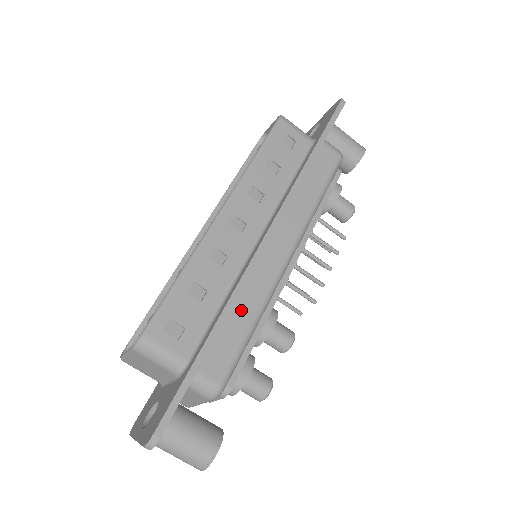
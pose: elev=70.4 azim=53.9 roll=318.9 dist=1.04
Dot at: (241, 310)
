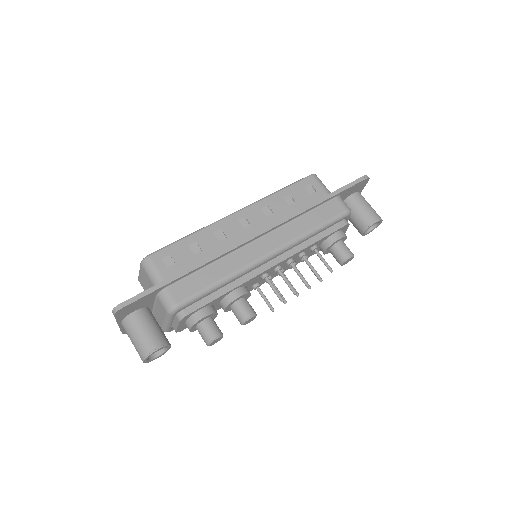
Dot at: (216, 269)
